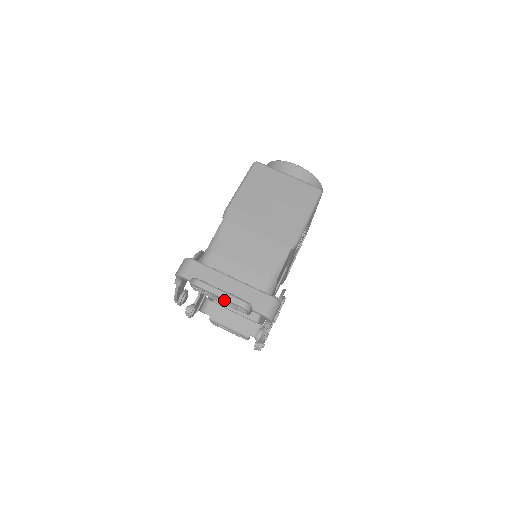
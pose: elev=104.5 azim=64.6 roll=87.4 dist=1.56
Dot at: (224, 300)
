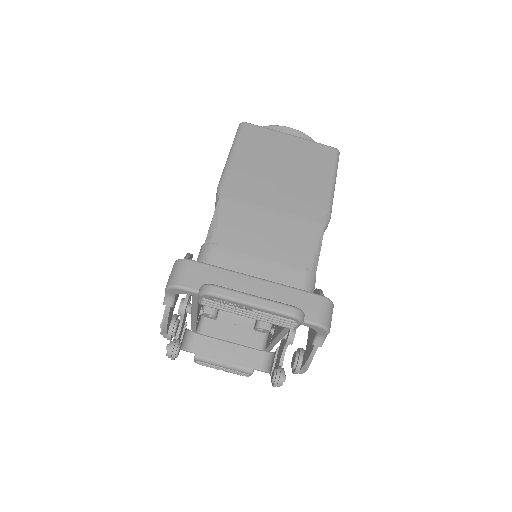
Dot at: (260, 311)
